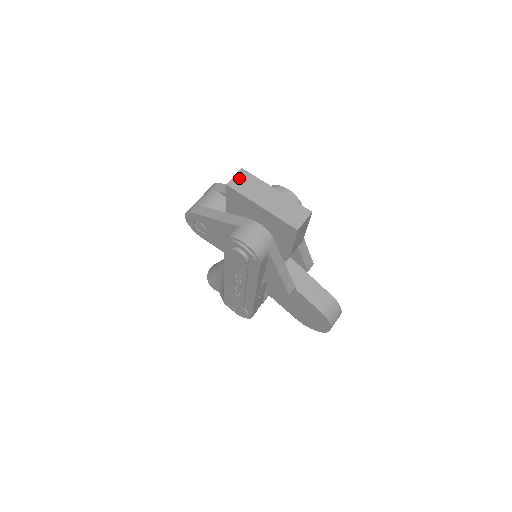
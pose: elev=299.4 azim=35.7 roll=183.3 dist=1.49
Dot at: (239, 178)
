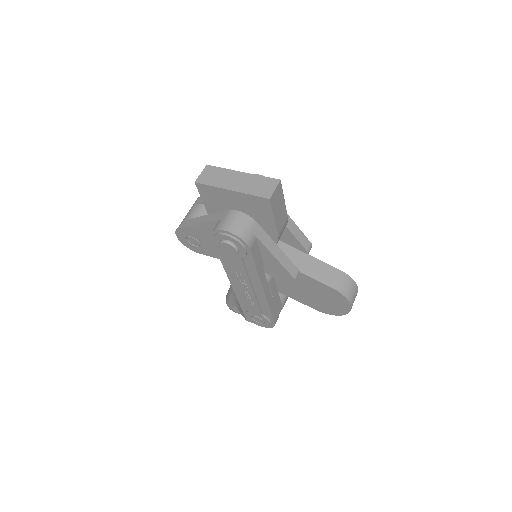
Dot at: (205, 173)
